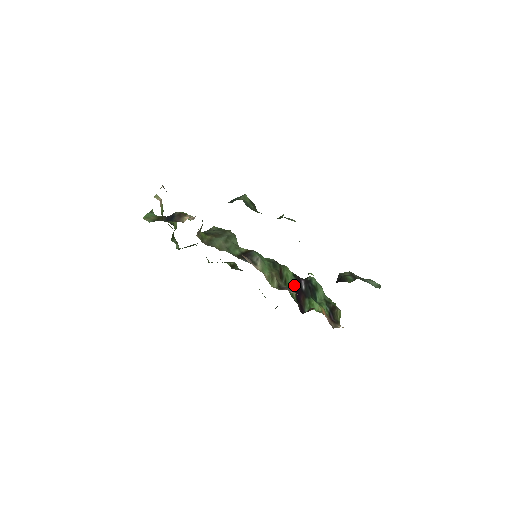
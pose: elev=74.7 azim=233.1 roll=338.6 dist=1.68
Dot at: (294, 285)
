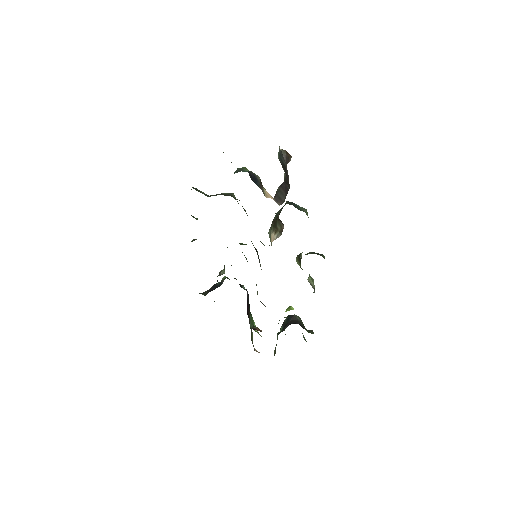
Dot at: occluded
